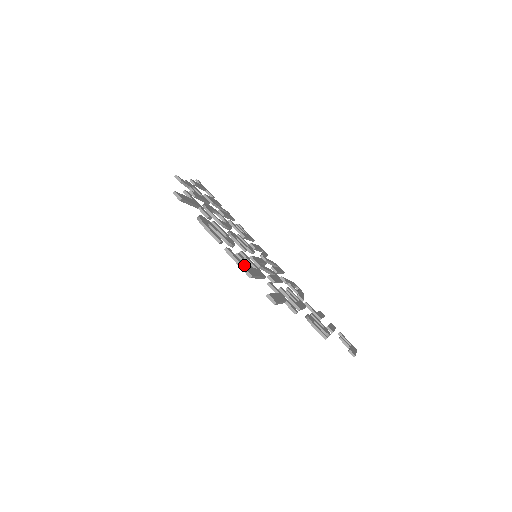
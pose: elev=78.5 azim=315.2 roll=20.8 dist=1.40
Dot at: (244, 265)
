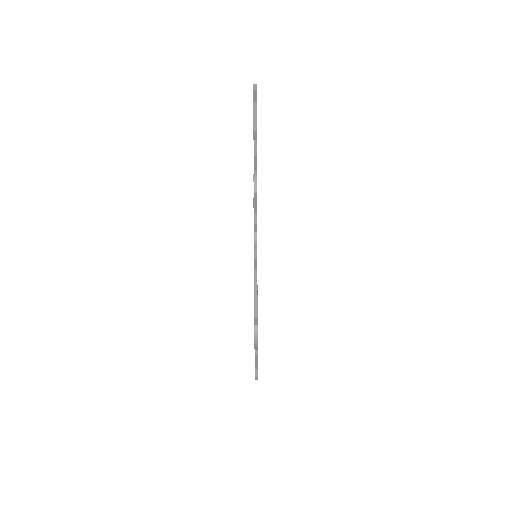
Dot at: occluded
